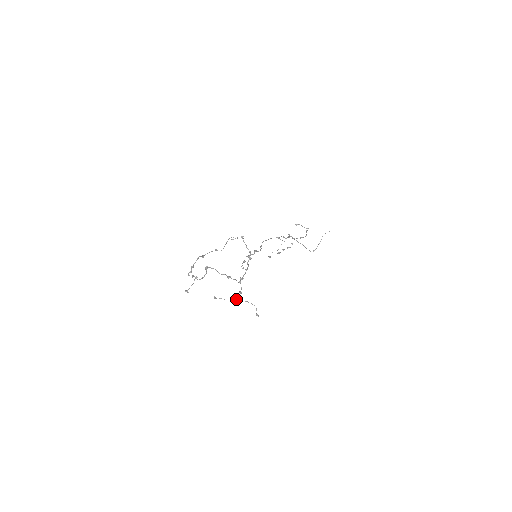
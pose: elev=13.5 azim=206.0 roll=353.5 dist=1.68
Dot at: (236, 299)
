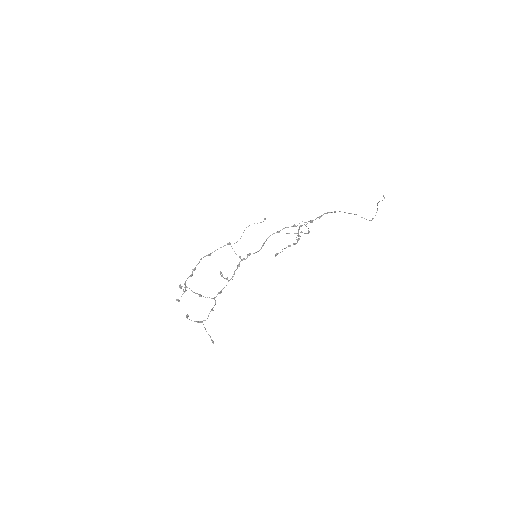
Dot at: (201, 321)
